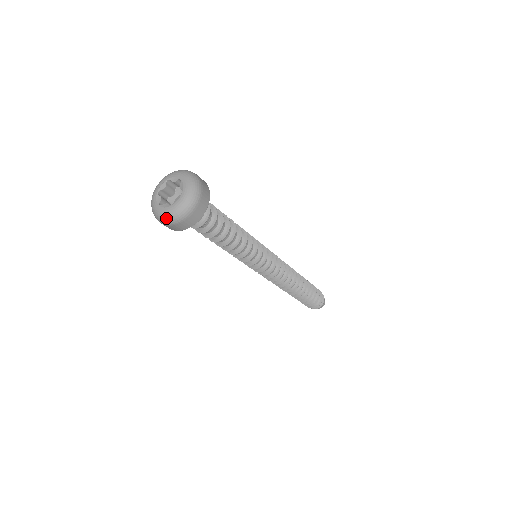
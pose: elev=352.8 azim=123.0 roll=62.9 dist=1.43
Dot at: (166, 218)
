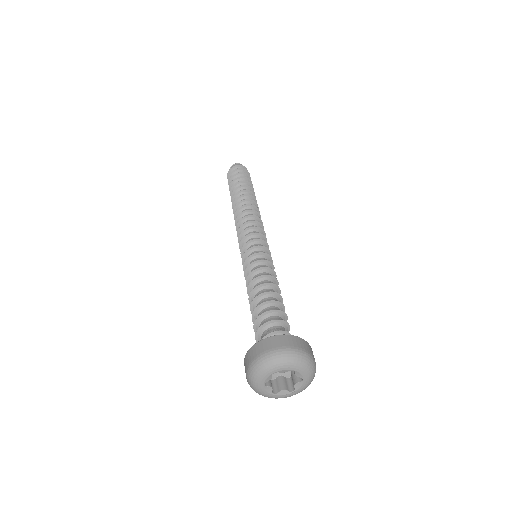
Dot at: (286, 397)
